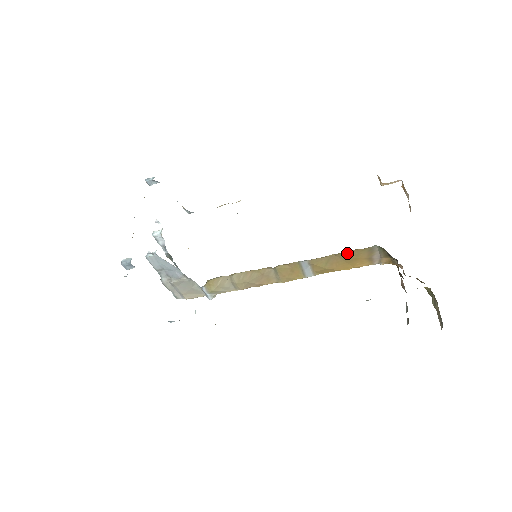
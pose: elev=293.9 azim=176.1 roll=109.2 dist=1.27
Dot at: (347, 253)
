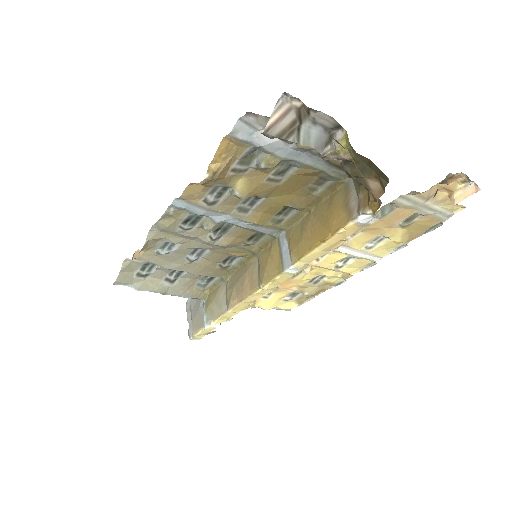
Dot at: (322, 205)
